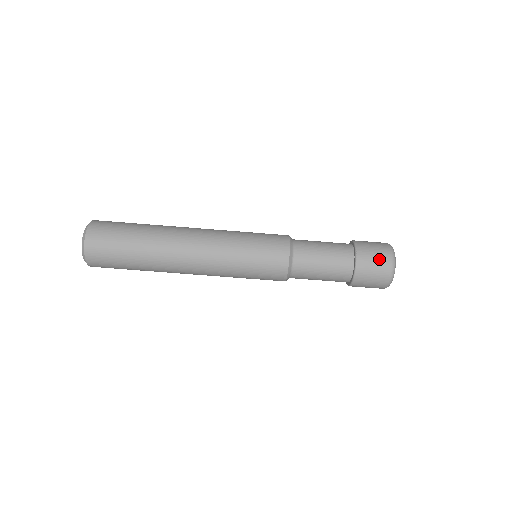
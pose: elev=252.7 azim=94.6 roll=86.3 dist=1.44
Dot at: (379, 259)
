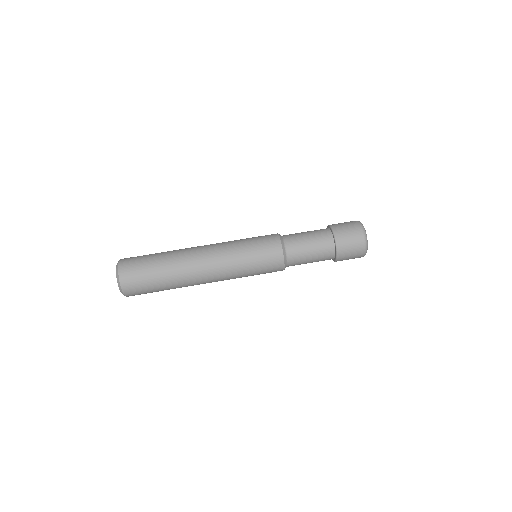
Dot at: (346, 222)
